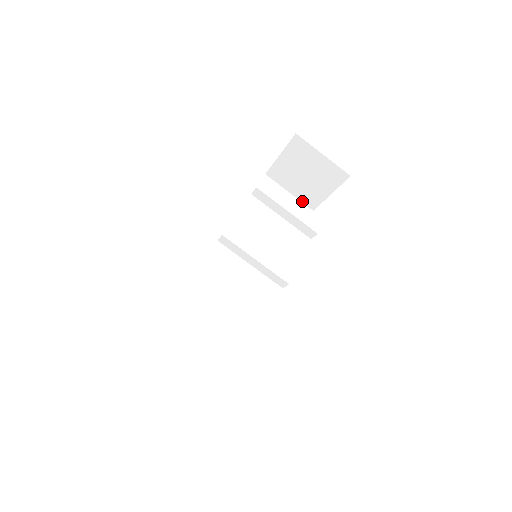
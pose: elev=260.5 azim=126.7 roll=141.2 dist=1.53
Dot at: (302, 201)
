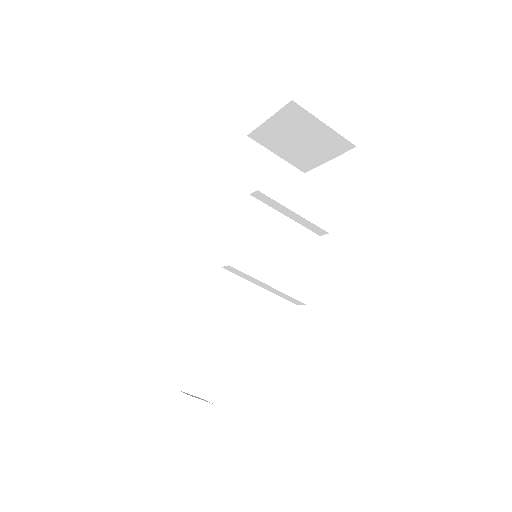
Dot at: (291, 164)
